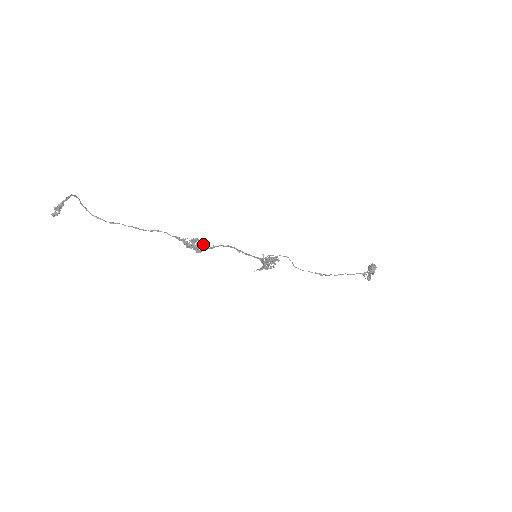
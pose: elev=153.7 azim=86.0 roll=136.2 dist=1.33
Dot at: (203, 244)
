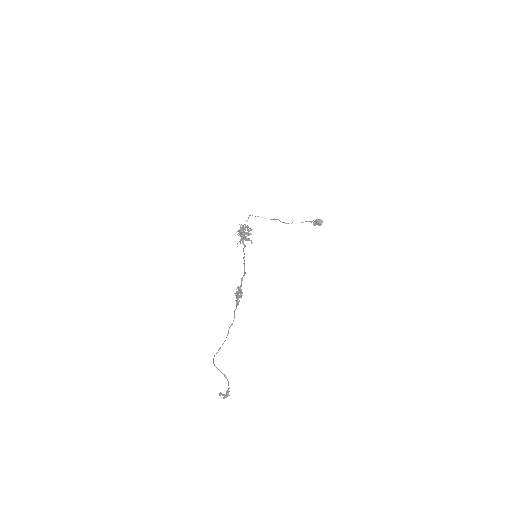
Dot at: (240, 287)
